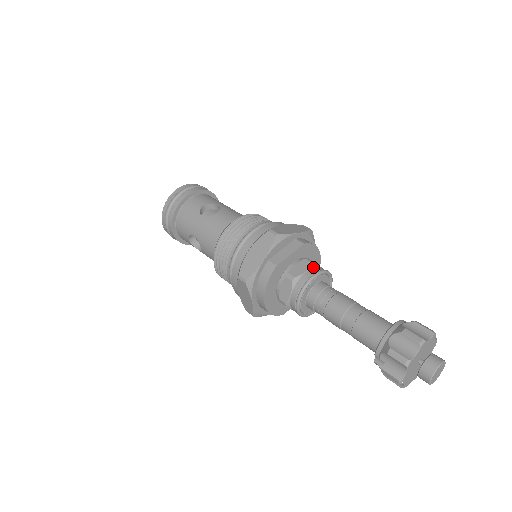
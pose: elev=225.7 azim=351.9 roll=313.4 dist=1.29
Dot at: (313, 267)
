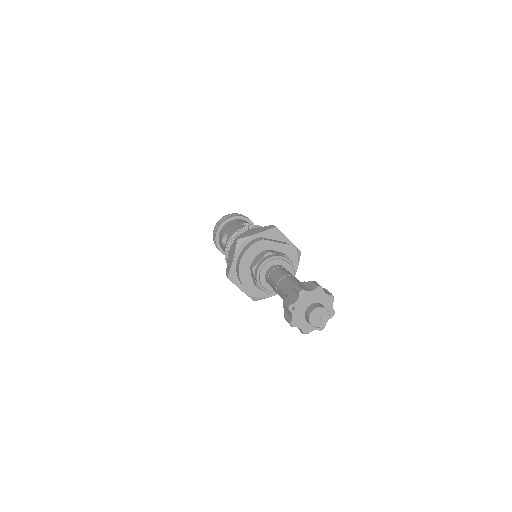
Dot at: occluded
